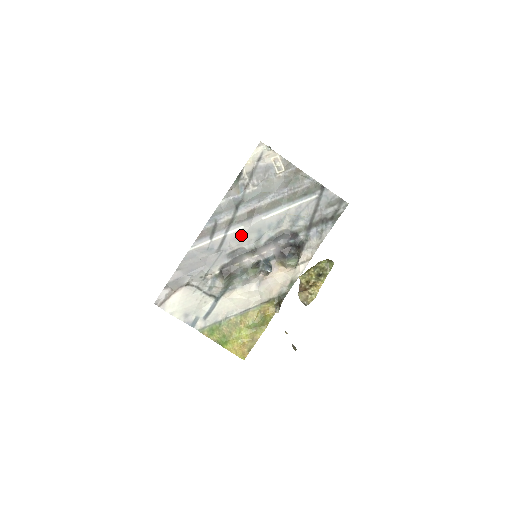
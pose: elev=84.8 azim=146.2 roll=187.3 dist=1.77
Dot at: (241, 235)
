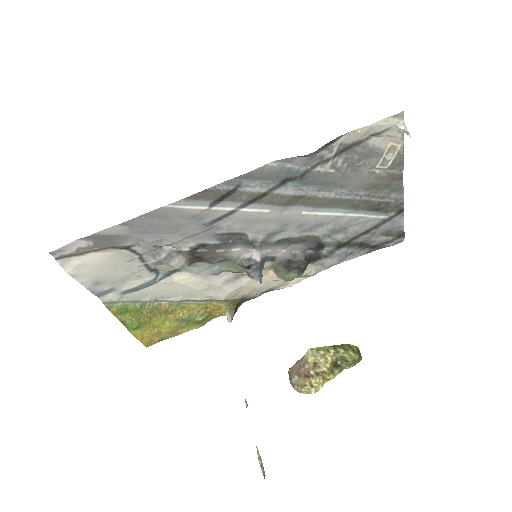
Dot at: (257, 219)
